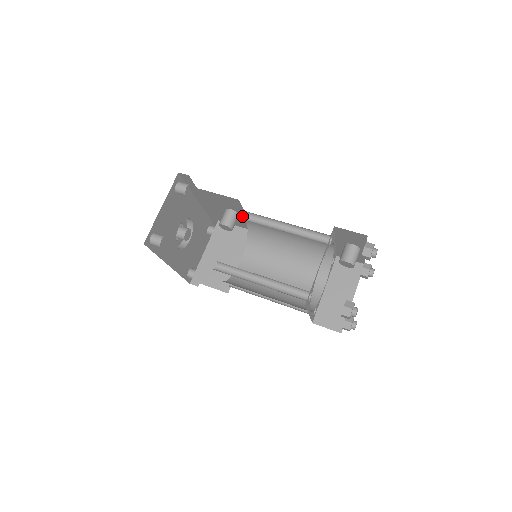
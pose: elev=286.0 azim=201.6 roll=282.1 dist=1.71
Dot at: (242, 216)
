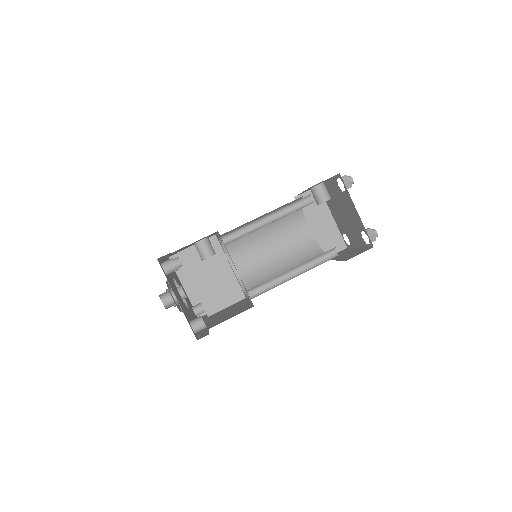
Dot at: (226, 239)
